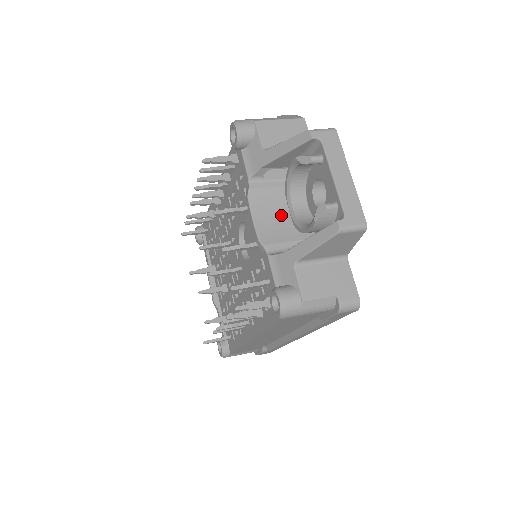
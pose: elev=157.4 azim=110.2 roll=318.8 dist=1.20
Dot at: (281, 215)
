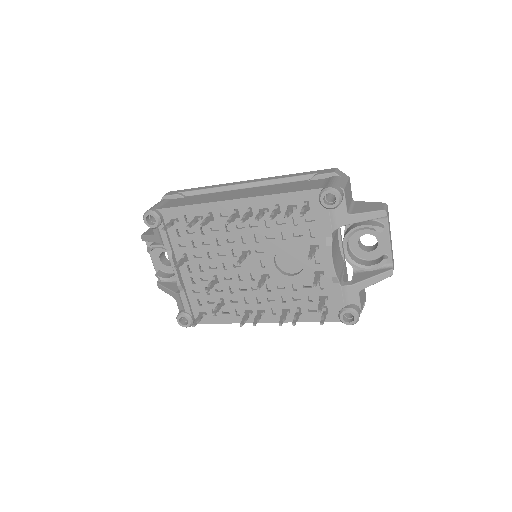
Dot at: (336, 252)
